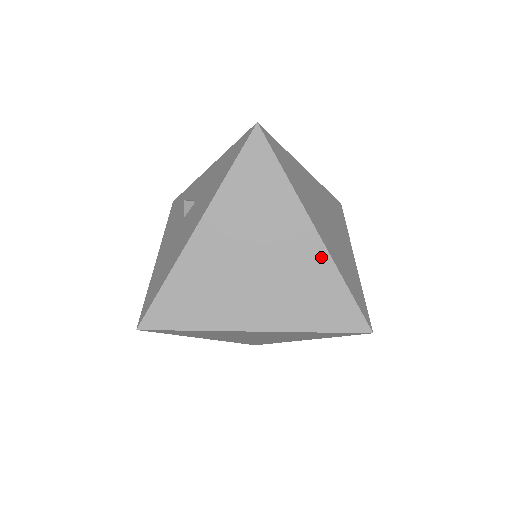
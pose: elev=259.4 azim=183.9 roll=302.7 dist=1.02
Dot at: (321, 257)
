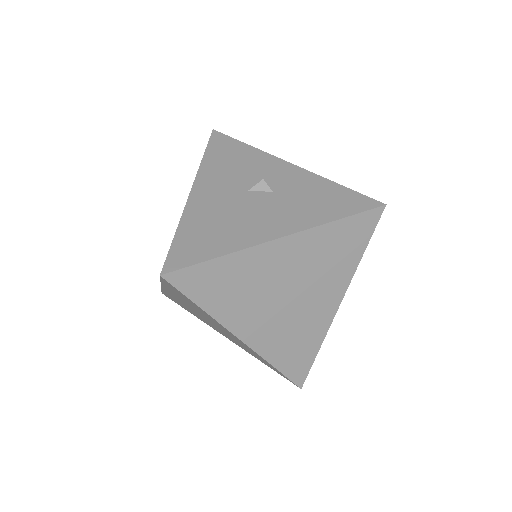
Dot at: (325, 323)
